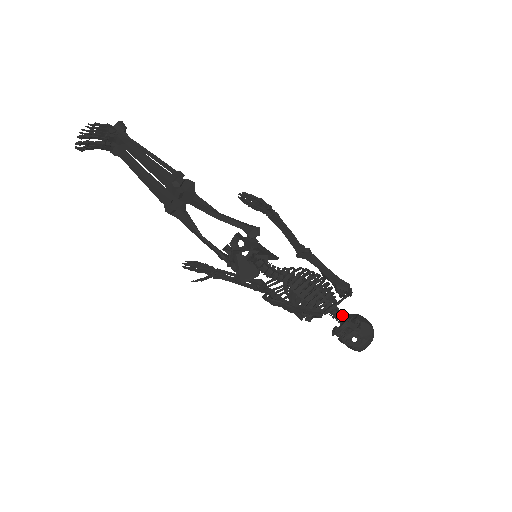
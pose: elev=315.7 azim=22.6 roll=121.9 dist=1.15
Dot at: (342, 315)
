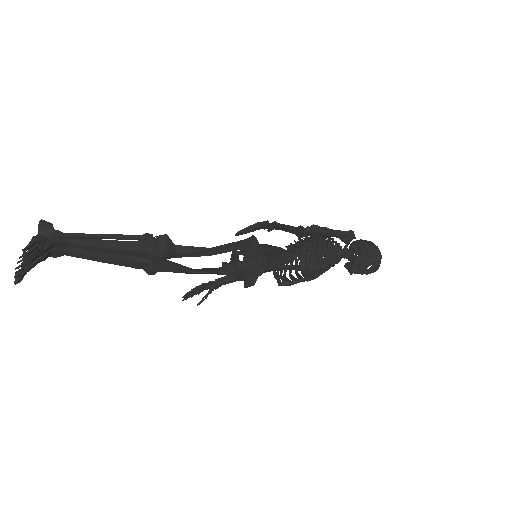
Dot at: (348, 252)
